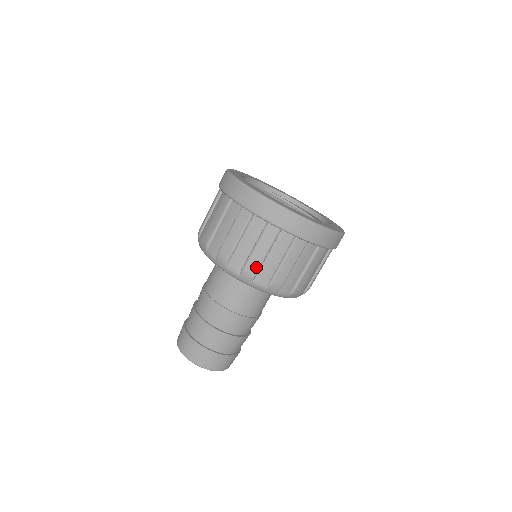
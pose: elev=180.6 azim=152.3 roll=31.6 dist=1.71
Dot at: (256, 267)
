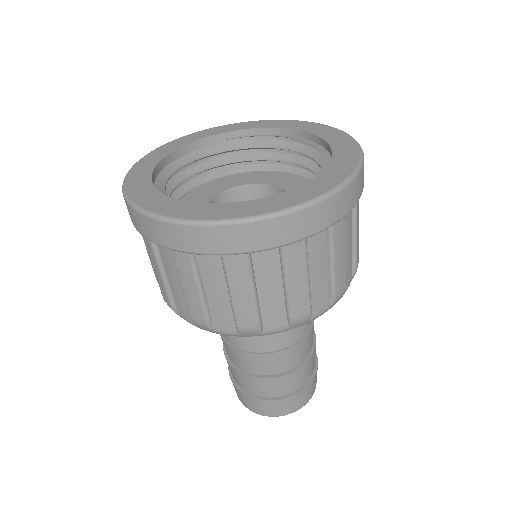
Dot at: (253, 317)
